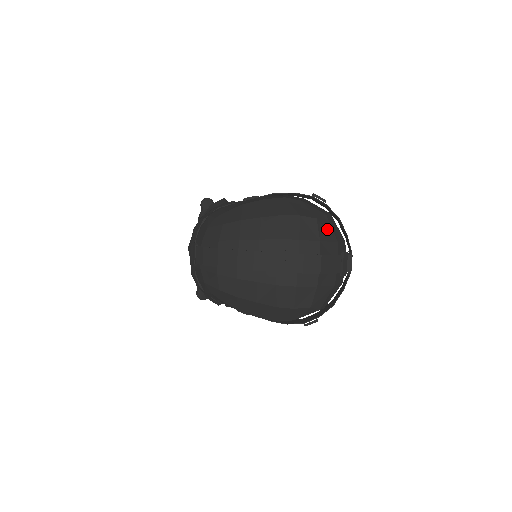
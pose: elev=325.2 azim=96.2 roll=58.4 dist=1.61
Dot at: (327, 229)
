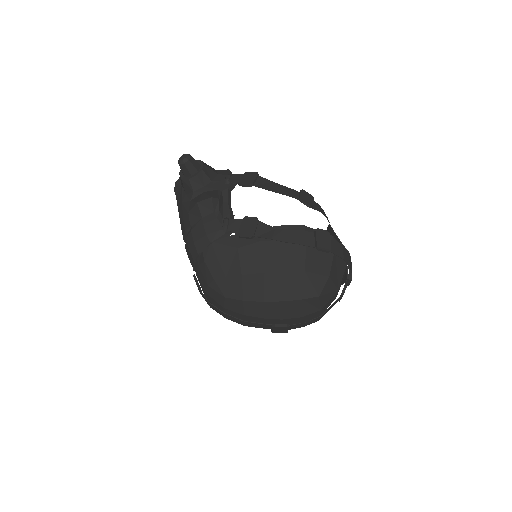
Dot at: (329, 292)
